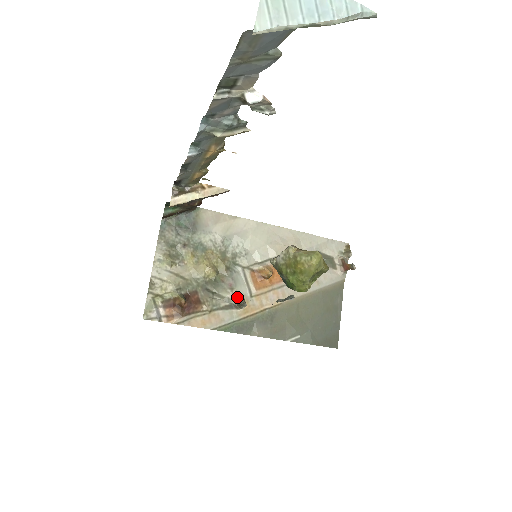
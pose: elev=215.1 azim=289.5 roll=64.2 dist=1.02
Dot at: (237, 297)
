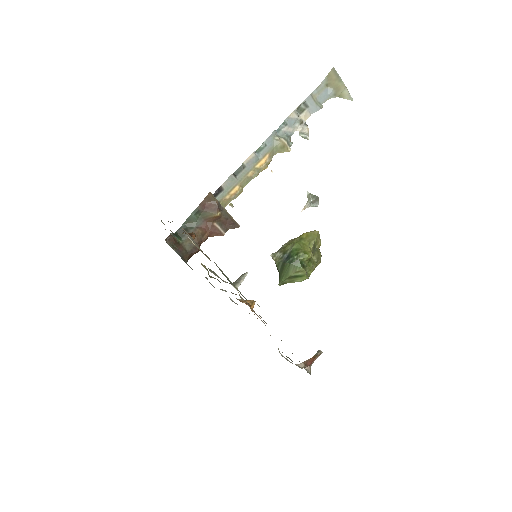
Dot at: occluded
